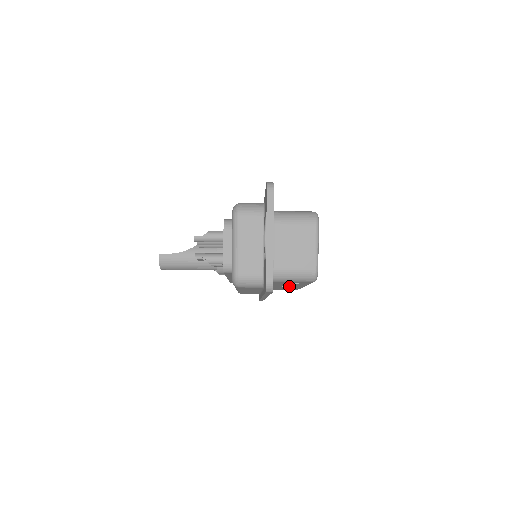
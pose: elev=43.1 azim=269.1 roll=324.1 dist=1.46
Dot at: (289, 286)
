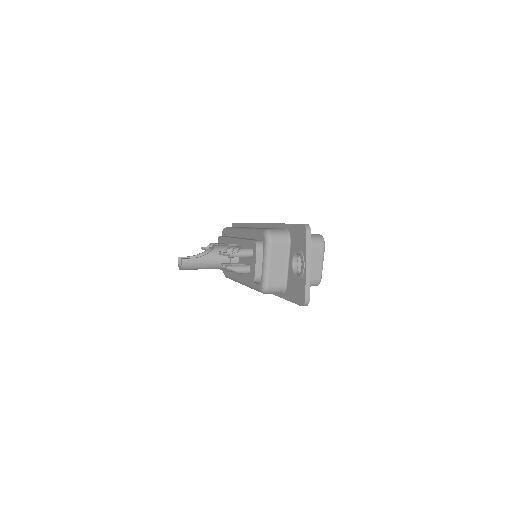
Dot at: occluded
